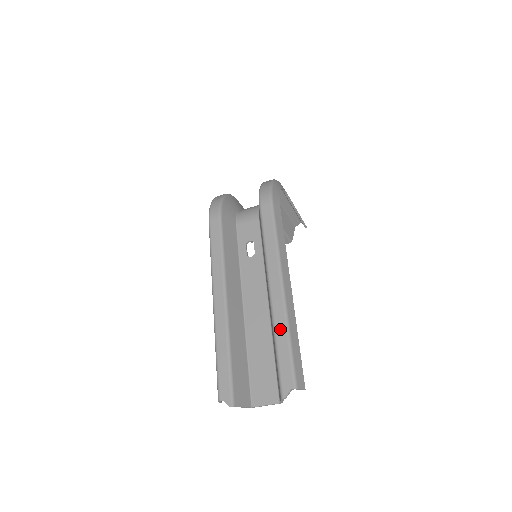
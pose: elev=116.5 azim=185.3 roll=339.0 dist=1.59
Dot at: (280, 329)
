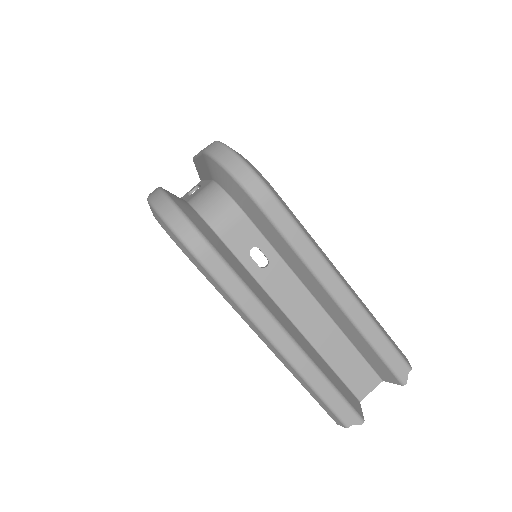
Dot at: (370, 331)
